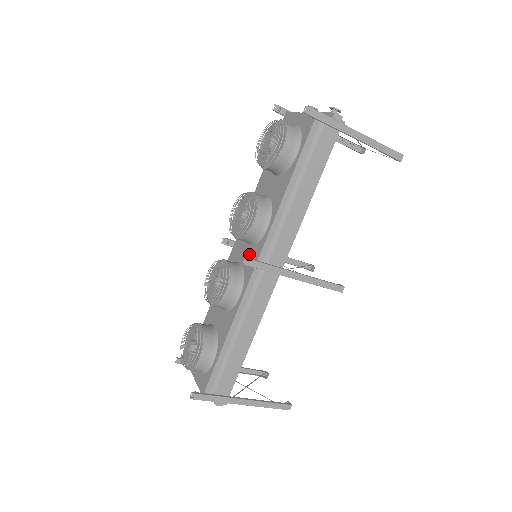
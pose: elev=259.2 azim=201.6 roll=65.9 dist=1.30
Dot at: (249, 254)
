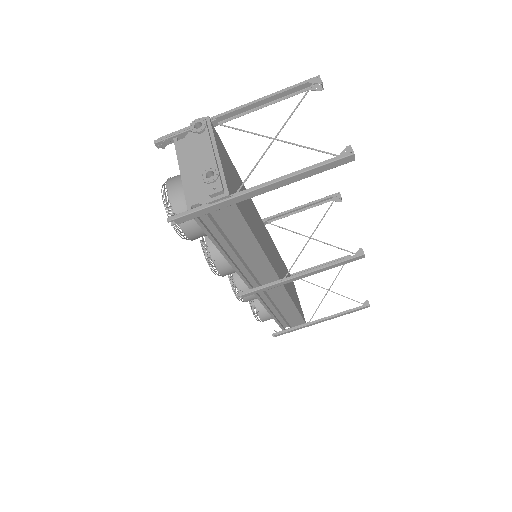
Dot at: occluded
